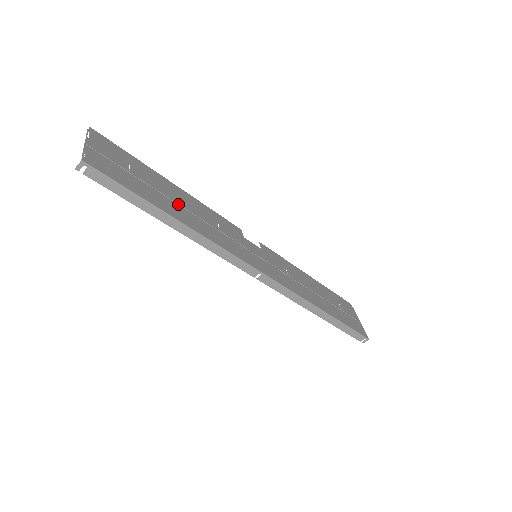
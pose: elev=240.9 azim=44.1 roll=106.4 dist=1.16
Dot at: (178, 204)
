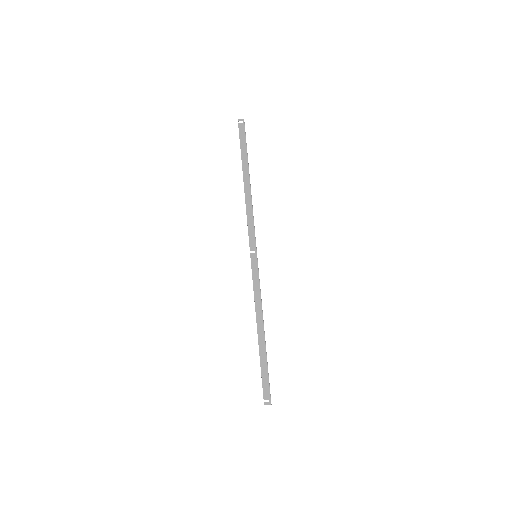
Dot at: occluded
